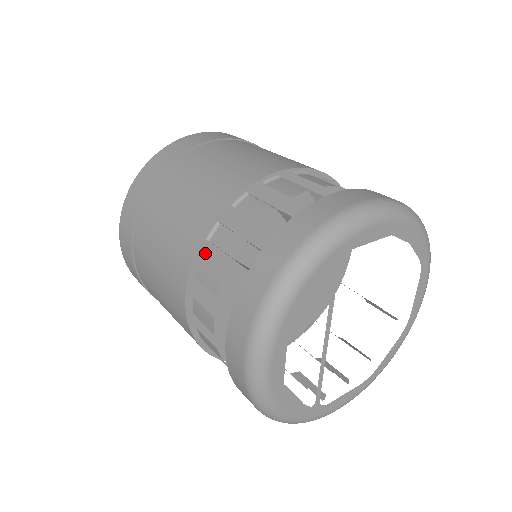
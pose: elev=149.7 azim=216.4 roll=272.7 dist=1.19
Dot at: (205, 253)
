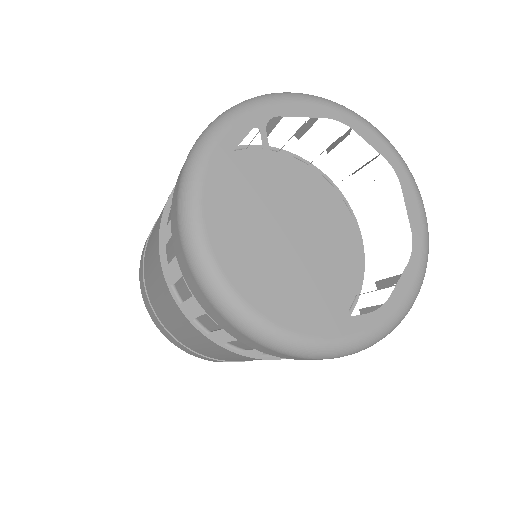
Dot at: occluded
